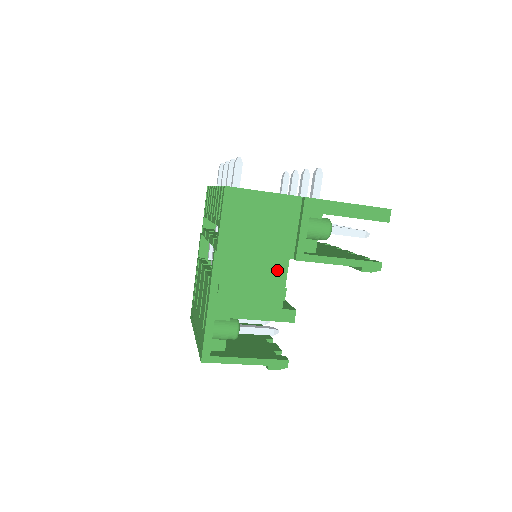
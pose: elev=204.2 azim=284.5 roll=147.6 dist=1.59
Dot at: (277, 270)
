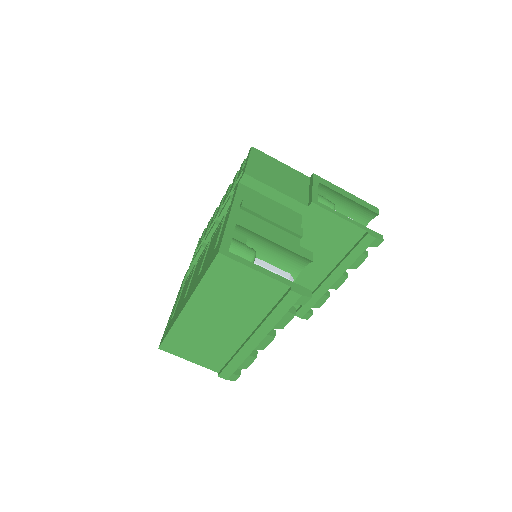
Dot at: (292, 218)
